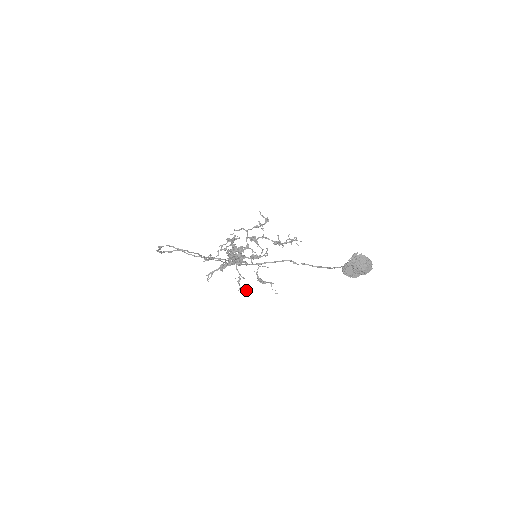
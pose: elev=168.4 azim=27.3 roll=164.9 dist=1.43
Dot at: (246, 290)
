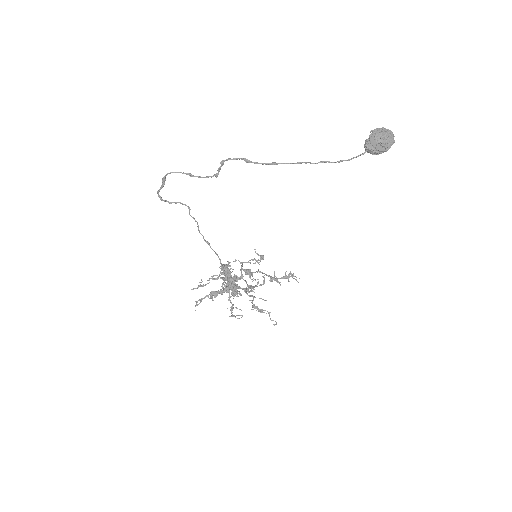
Dot at: (240, 315)
